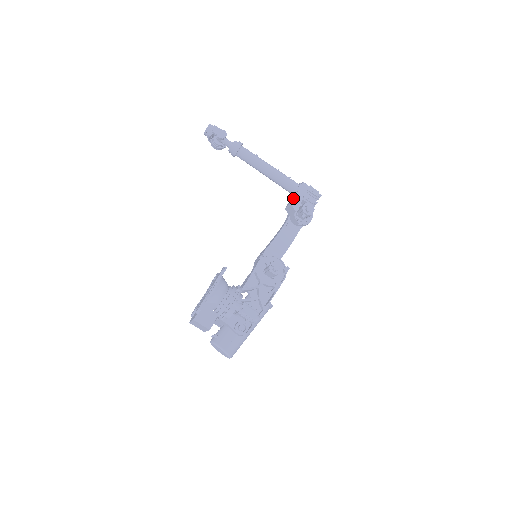
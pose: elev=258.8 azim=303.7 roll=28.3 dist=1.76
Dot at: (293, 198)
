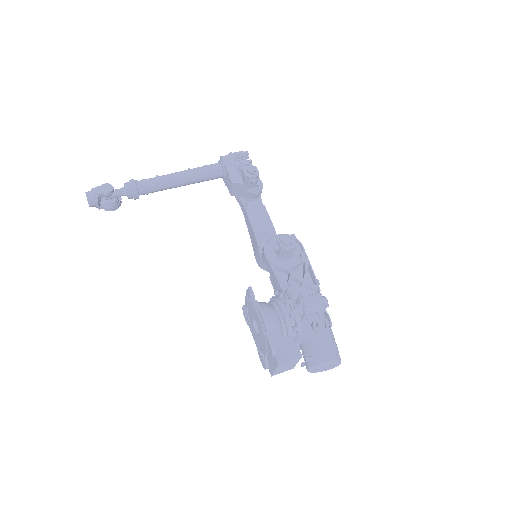
Dot at: (229, 176)
